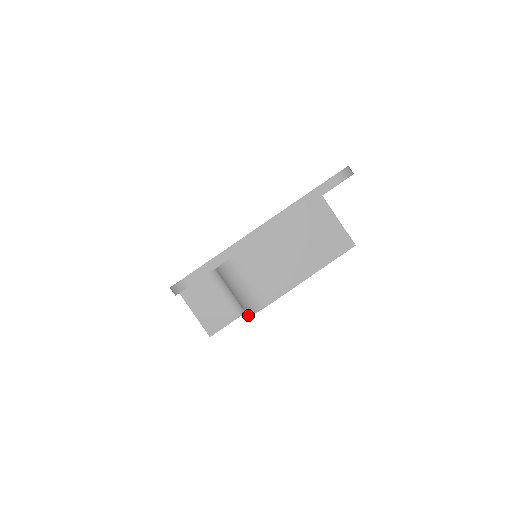
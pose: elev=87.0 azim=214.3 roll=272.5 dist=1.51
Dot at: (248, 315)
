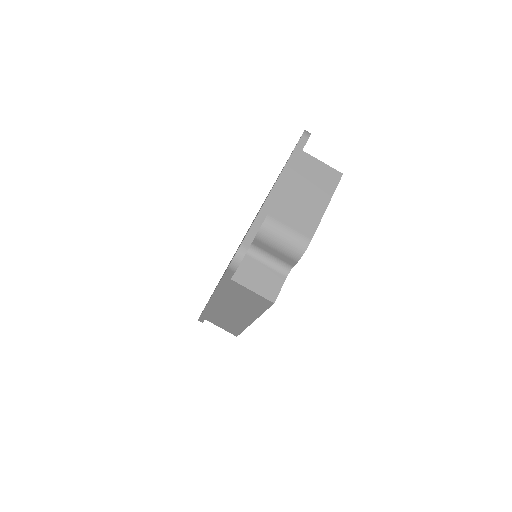
Dot at: occluded
